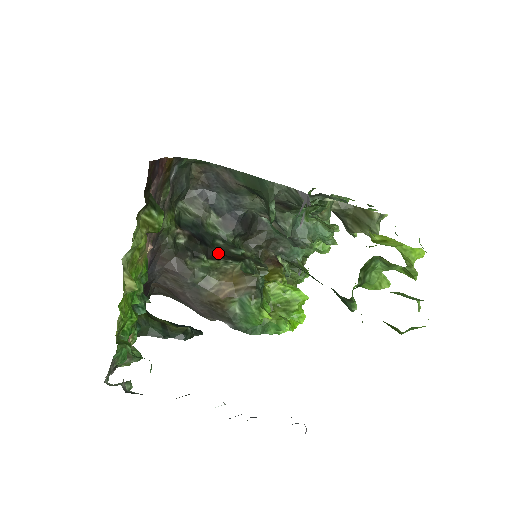
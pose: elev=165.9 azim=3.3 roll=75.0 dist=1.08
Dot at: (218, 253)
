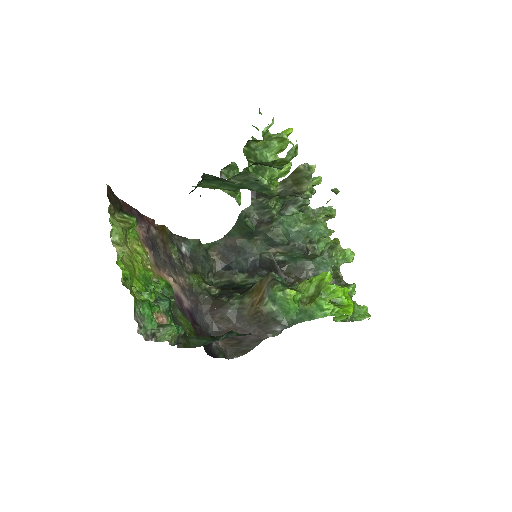
Dot at: (248, 288)
